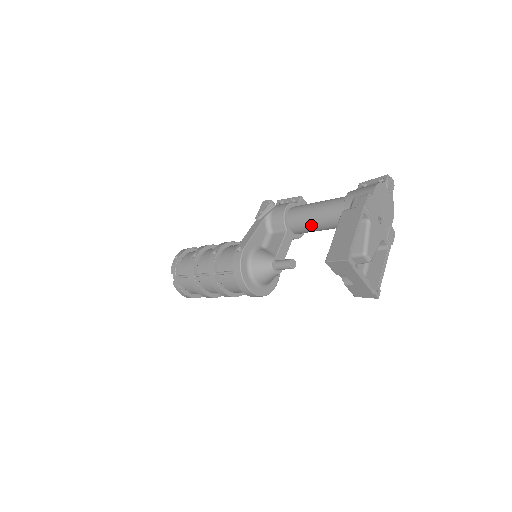
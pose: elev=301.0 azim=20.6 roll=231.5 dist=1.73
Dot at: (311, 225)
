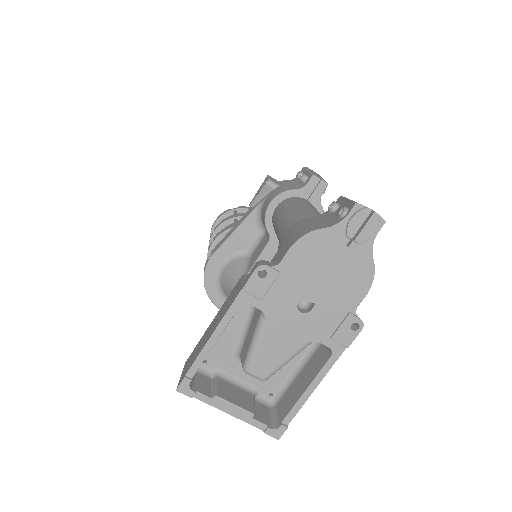
Dot at: occluded
